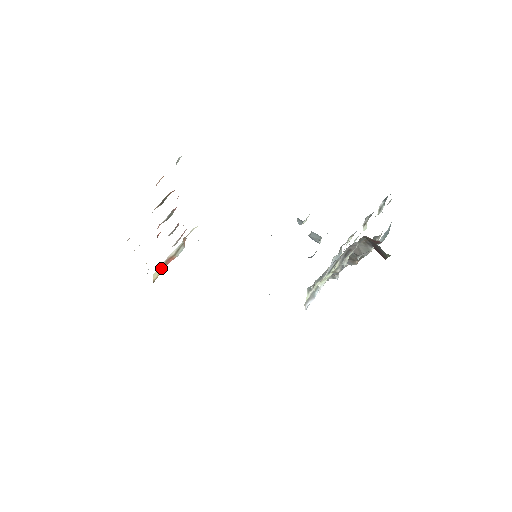
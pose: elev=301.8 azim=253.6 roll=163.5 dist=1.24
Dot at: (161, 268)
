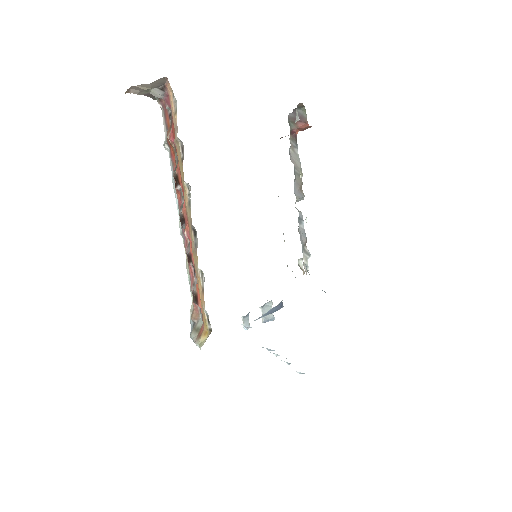
Dot at: (201, 337)
